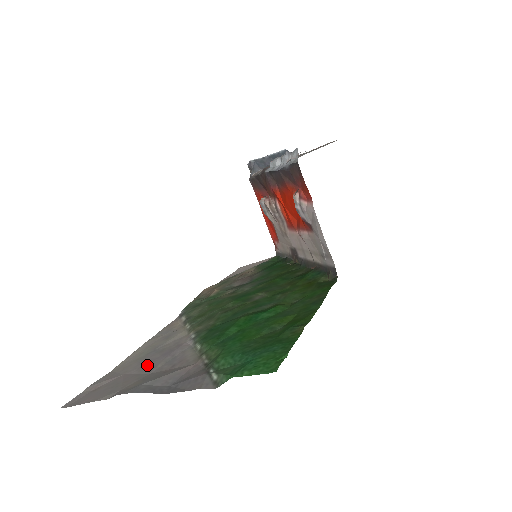
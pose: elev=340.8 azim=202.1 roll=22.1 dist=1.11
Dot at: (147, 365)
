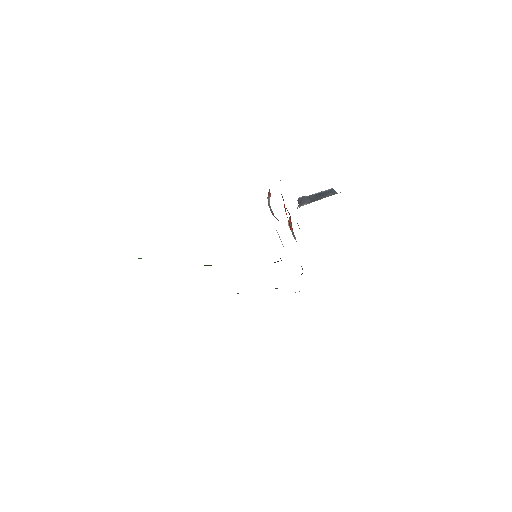
Dot at: occluded
